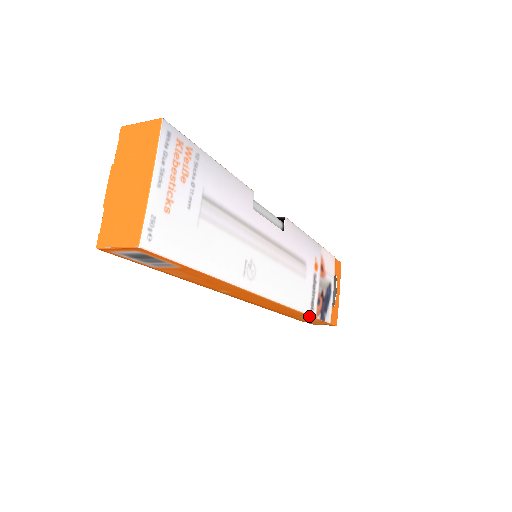
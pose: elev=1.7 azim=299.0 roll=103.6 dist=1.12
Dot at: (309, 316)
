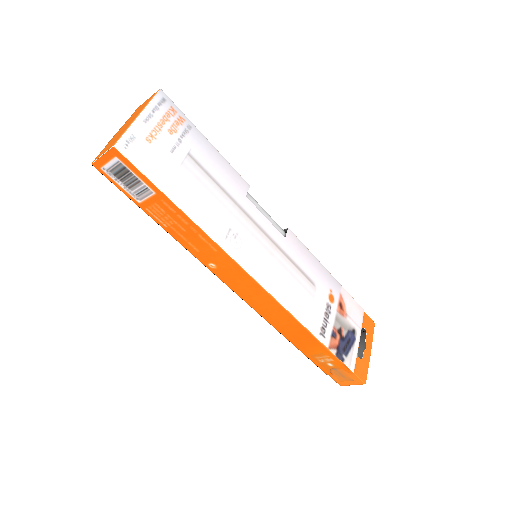
Dot at: (319, 343)
